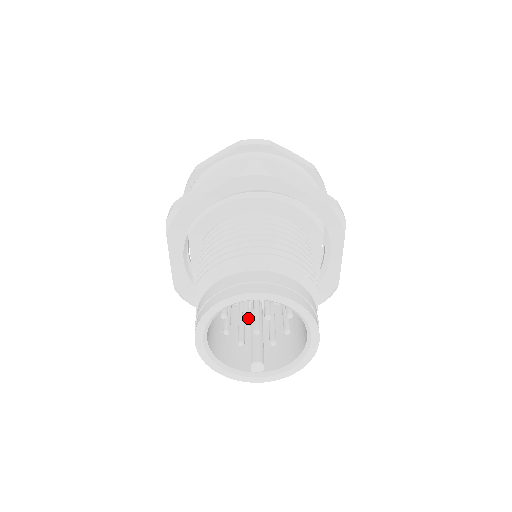
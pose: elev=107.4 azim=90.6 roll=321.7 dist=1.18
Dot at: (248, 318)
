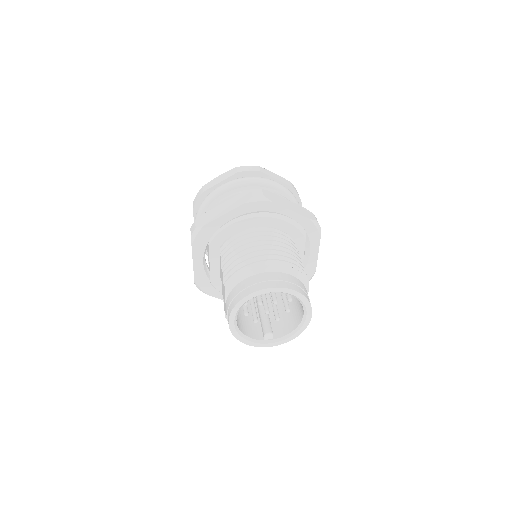
Dot at: occluded
